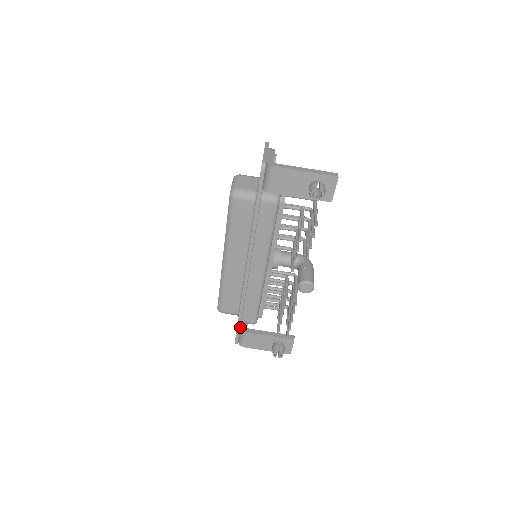
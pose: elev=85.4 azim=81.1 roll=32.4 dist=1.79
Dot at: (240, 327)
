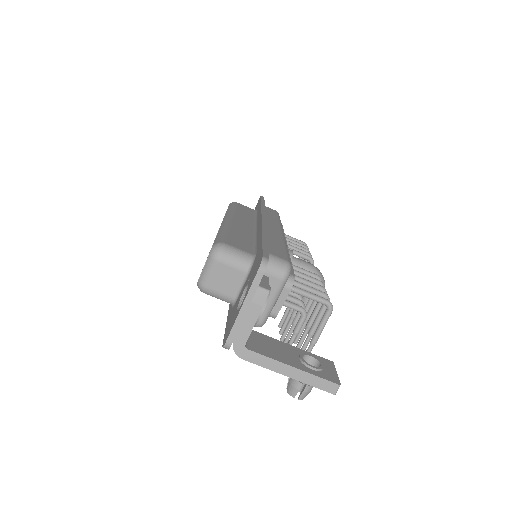
Dot at: occluded
